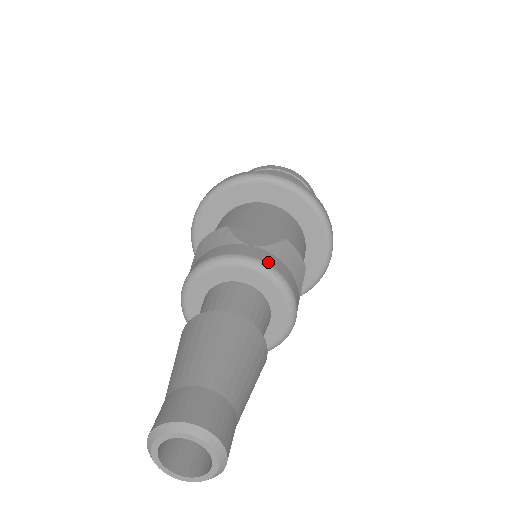
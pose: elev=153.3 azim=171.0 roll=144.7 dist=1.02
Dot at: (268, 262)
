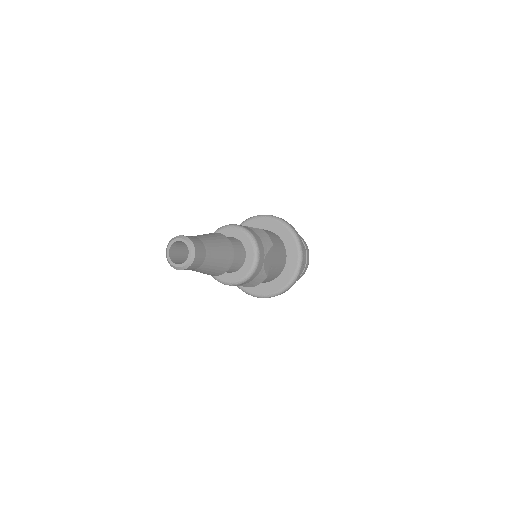
Dot at: (247, 228)
